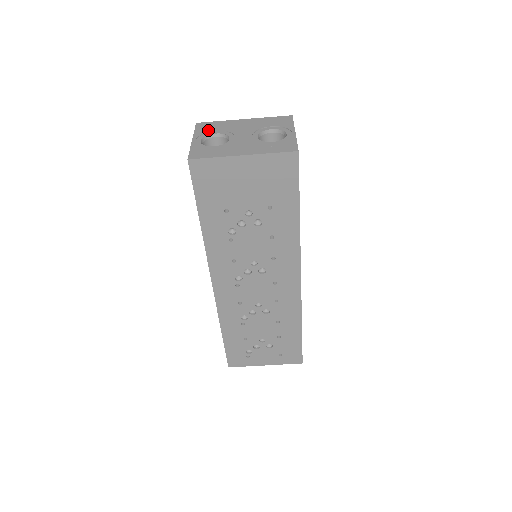
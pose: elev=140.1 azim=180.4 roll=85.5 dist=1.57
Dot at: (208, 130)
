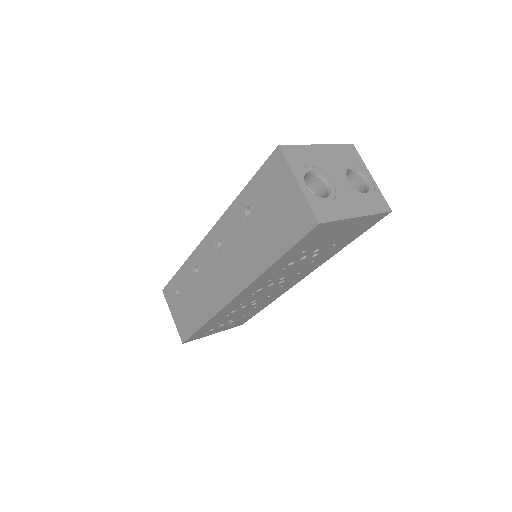
Dot at: (301, 164)
